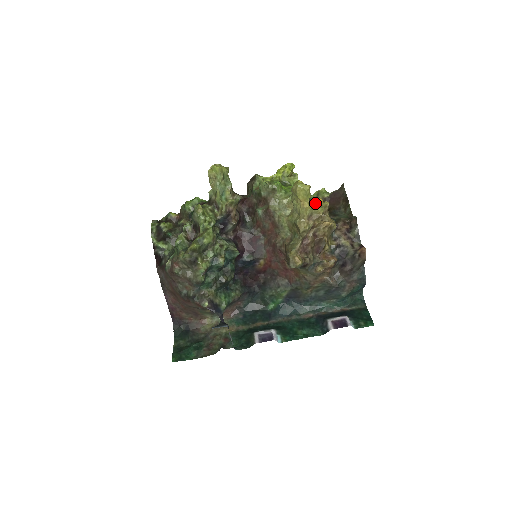
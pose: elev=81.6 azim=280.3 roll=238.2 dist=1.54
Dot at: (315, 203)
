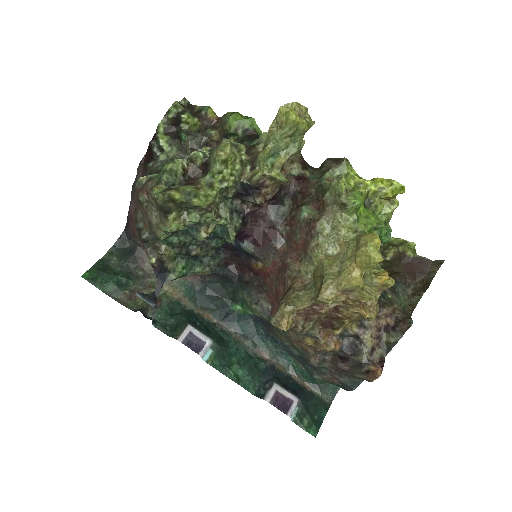
Dot at: (374, 275)
